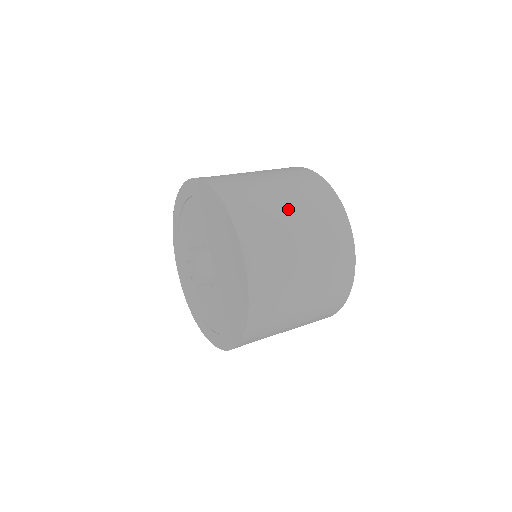
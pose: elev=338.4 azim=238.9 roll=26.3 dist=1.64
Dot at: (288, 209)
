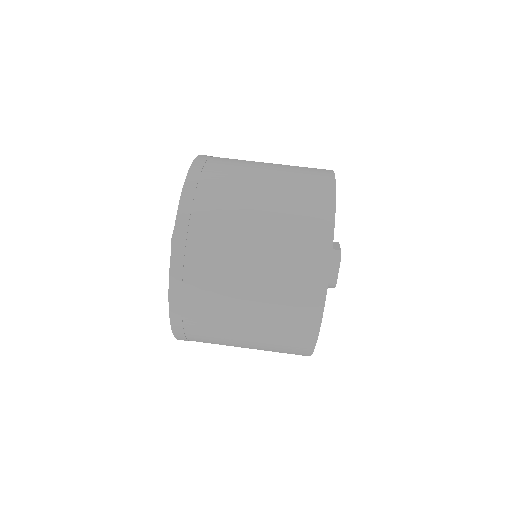
Dot at: (248, 254)
